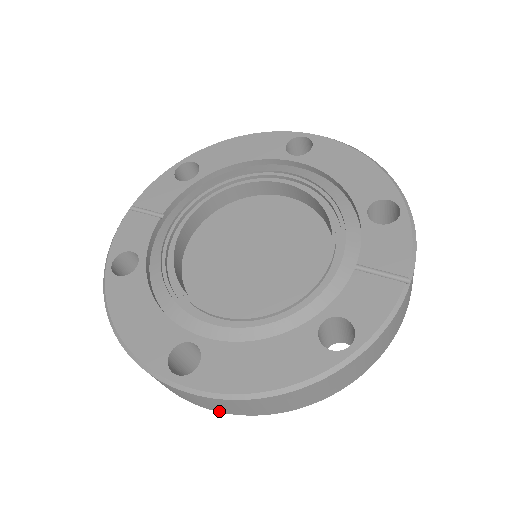
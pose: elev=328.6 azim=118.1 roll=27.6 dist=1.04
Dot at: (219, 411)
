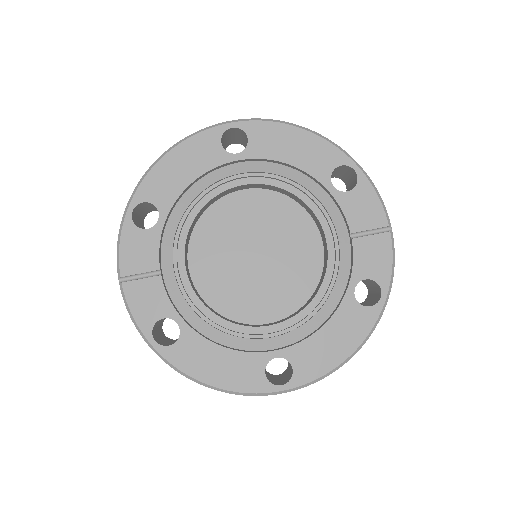
Dot at: occluded
